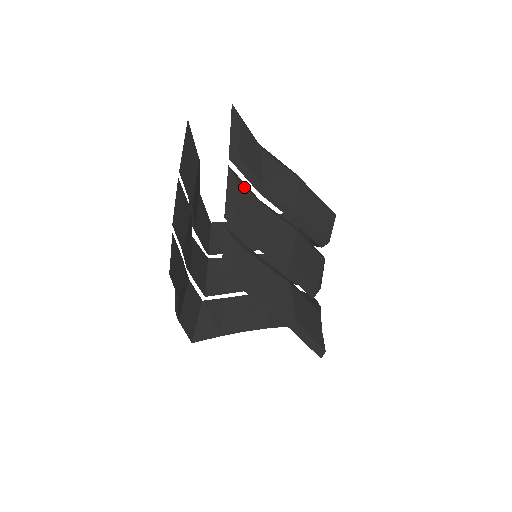
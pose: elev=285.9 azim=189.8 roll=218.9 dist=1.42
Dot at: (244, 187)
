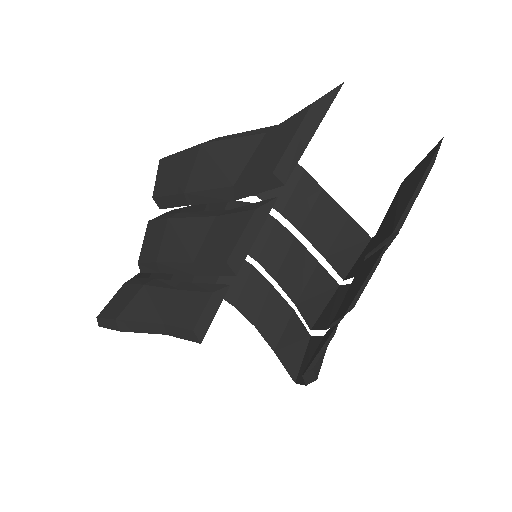
Dot at: occluded
